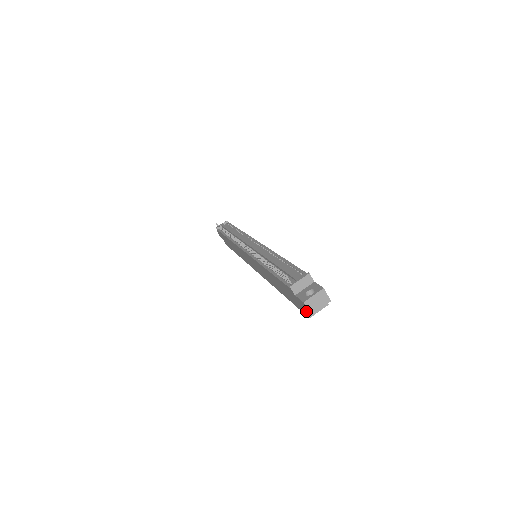
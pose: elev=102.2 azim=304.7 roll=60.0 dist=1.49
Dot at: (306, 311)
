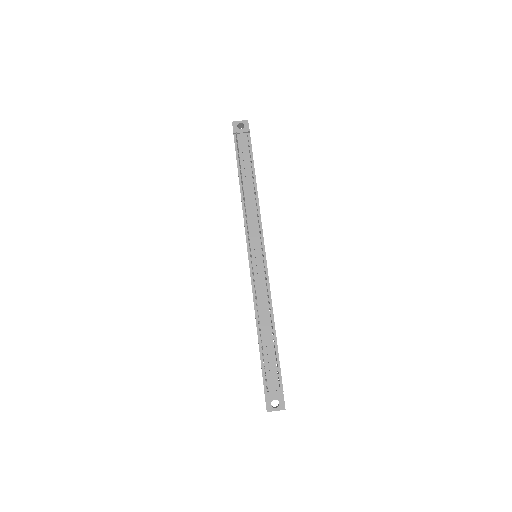
Dot at: occluded
